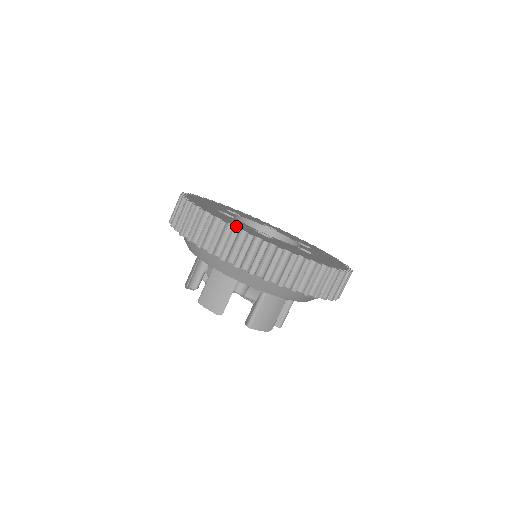
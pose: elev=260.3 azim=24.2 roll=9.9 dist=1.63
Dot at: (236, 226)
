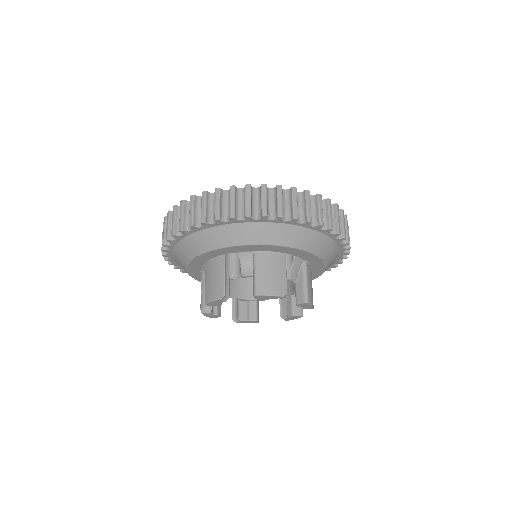
Dot at: (287, 191)
